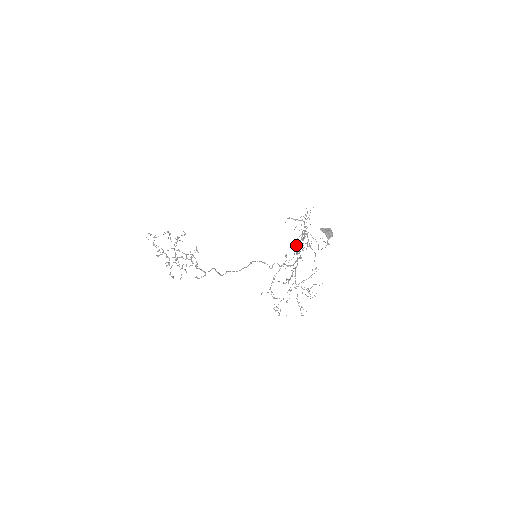
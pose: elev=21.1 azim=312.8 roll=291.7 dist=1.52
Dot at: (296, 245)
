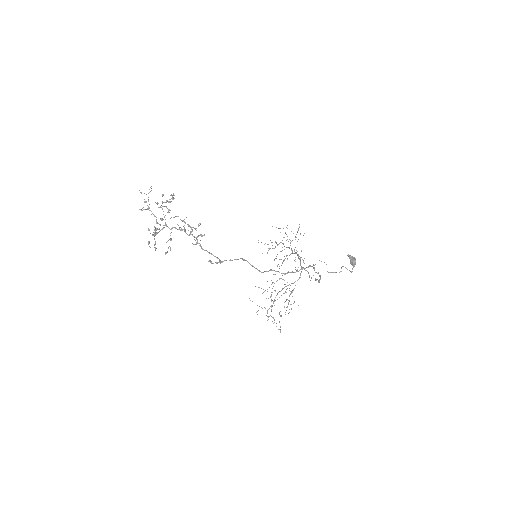
Dot at: occluded
